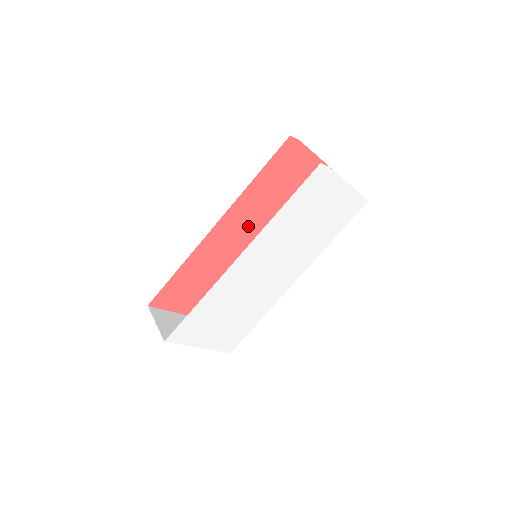
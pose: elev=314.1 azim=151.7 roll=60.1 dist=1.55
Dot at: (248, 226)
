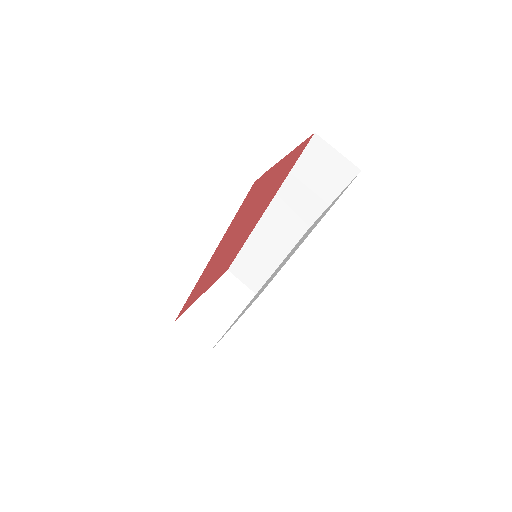
Dot at: (235, 235)
